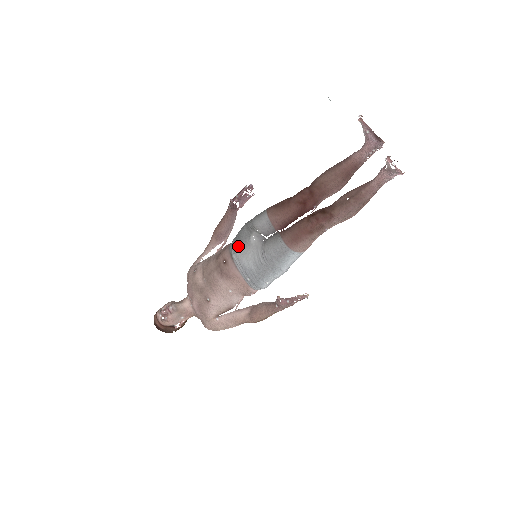
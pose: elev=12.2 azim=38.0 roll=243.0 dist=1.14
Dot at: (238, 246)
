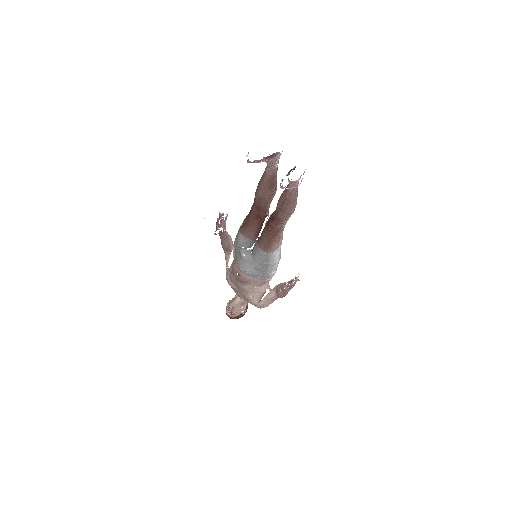
Dot at: (239, 262)
